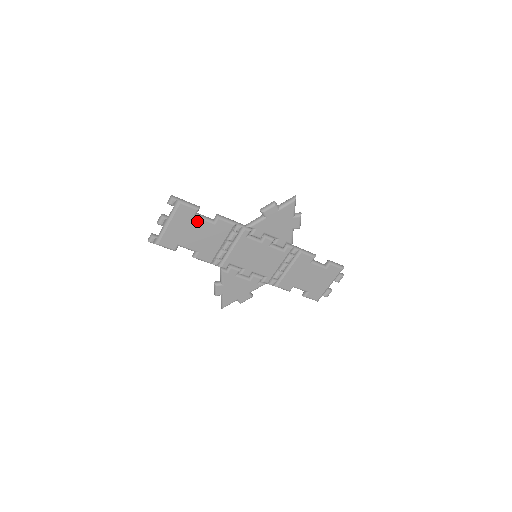
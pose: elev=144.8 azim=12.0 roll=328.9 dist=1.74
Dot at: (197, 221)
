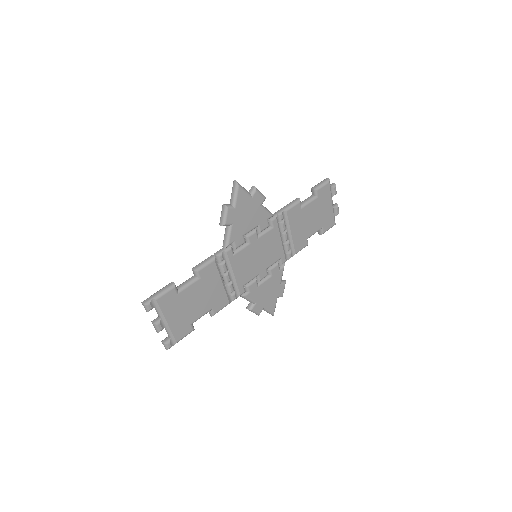
Dot at: (184, 294)
